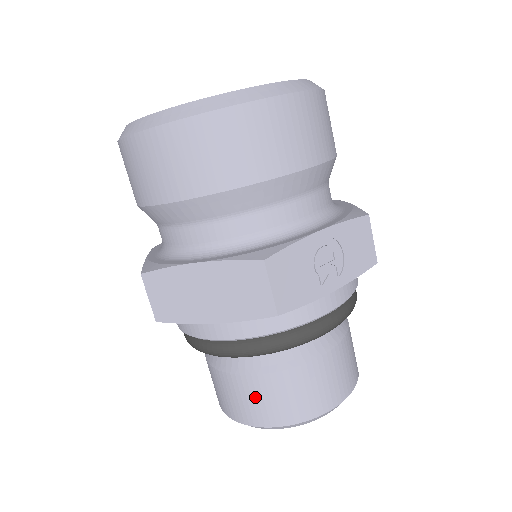
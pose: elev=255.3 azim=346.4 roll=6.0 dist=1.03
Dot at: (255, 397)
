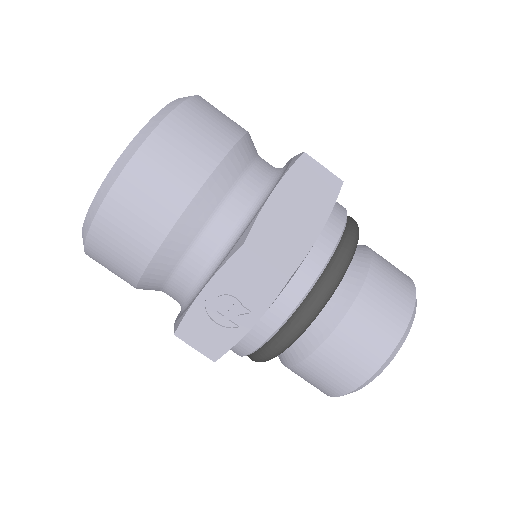
Dot at: occluded
